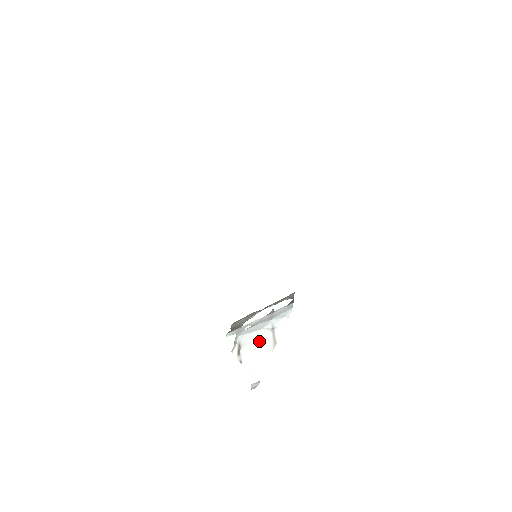
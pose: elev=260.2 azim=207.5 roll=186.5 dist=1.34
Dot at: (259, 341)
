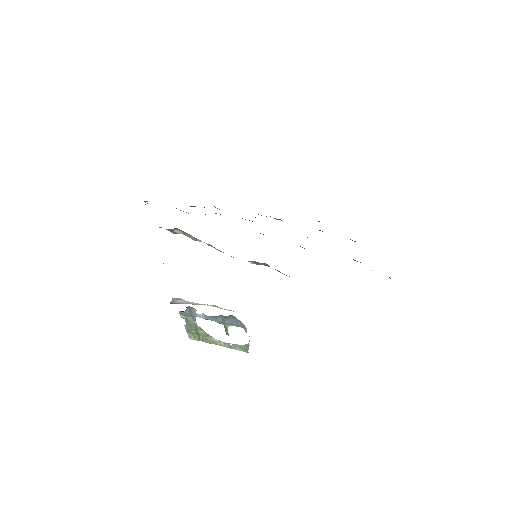
Dot at: occluded
